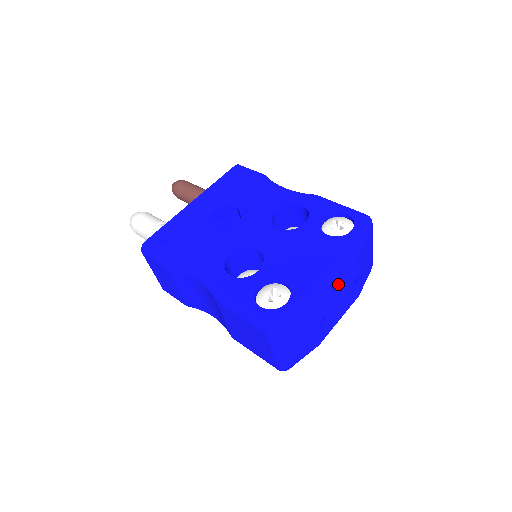
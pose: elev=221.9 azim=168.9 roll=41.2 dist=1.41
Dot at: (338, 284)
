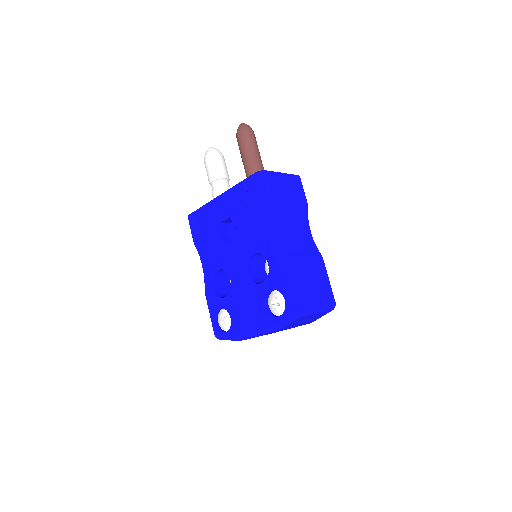
Dot at: occluded
